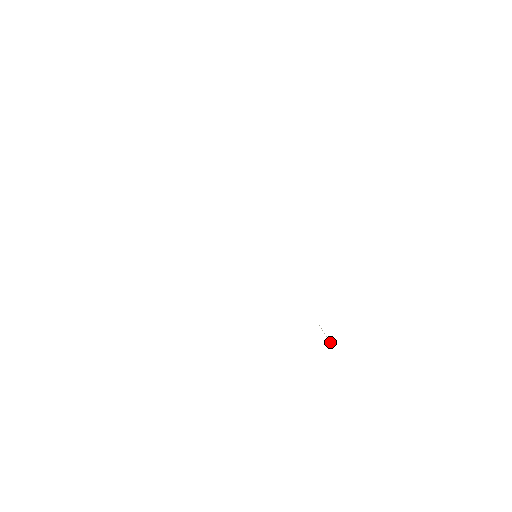
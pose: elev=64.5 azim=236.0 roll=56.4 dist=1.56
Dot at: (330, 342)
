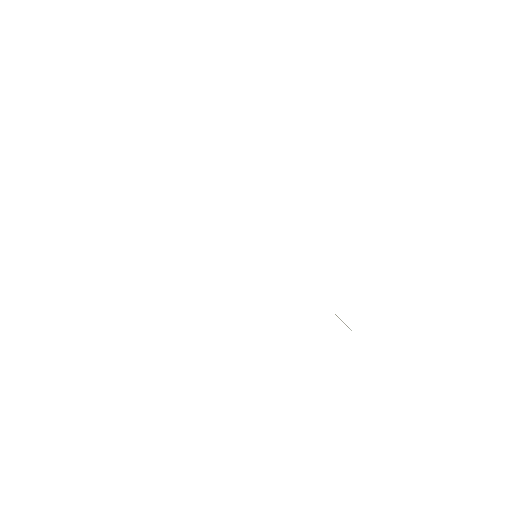
Dot at: (348, 327)
